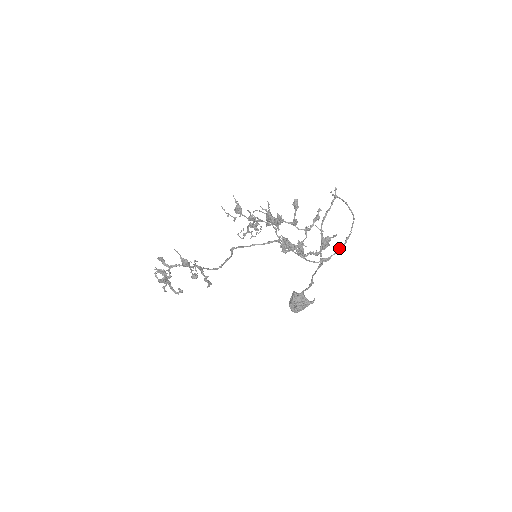
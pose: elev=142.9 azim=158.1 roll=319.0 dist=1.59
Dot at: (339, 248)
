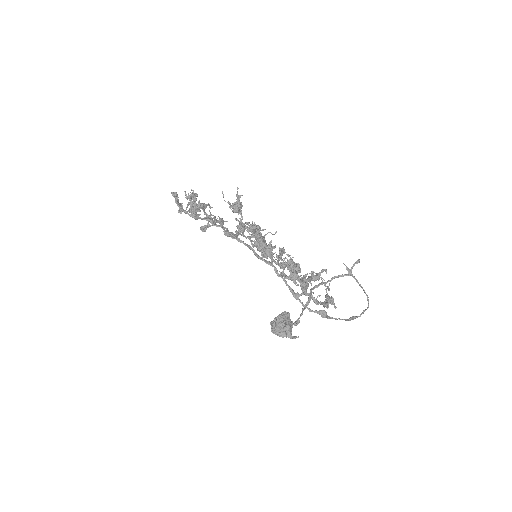
Dot at: occluded
